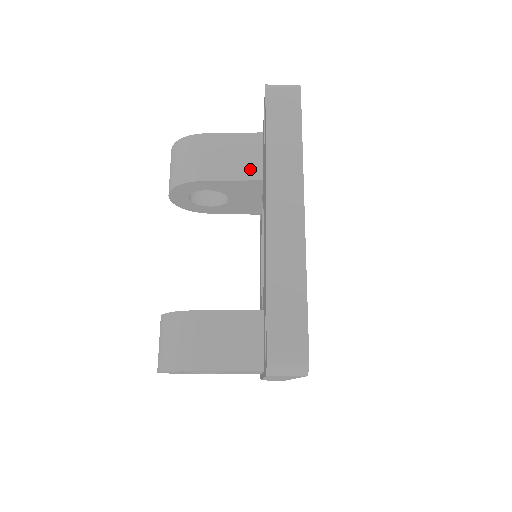
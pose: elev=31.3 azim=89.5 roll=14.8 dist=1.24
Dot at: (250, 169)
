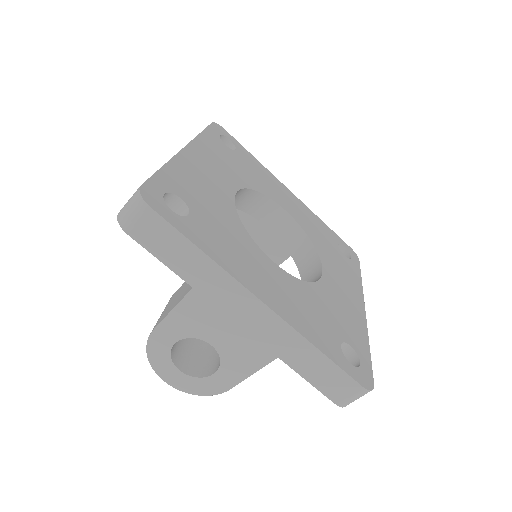
Dot at: occluded
